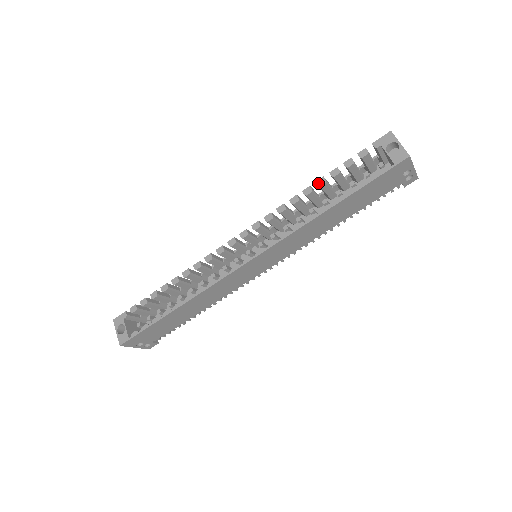
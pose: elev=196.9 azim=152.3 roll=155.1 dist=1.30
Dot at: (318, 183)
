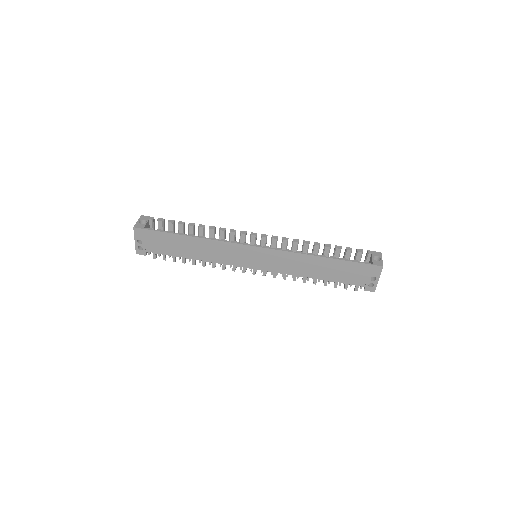
Dot at: (326, 245)
